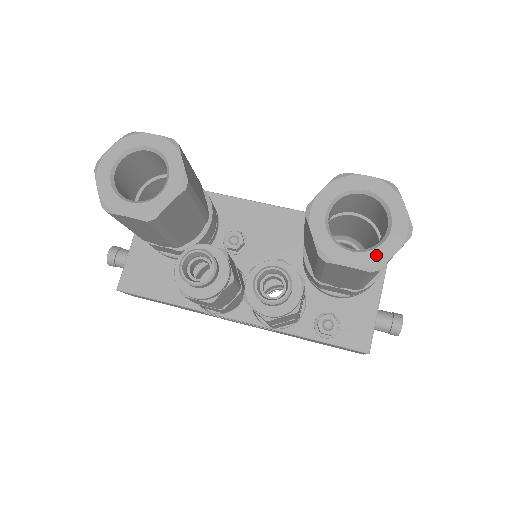
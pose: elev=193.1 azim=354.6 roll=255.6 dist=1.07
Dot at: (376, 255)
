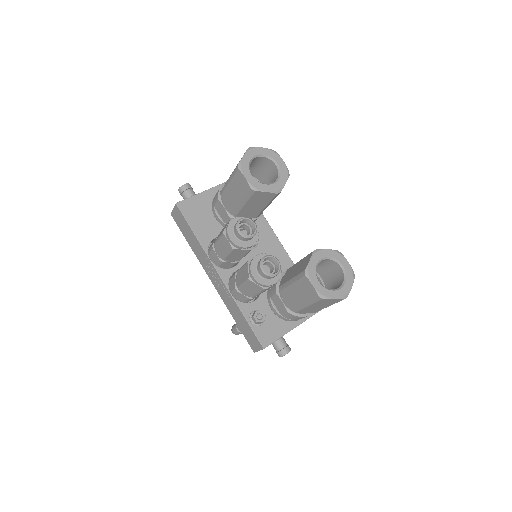
Dot at: (326, 292)
